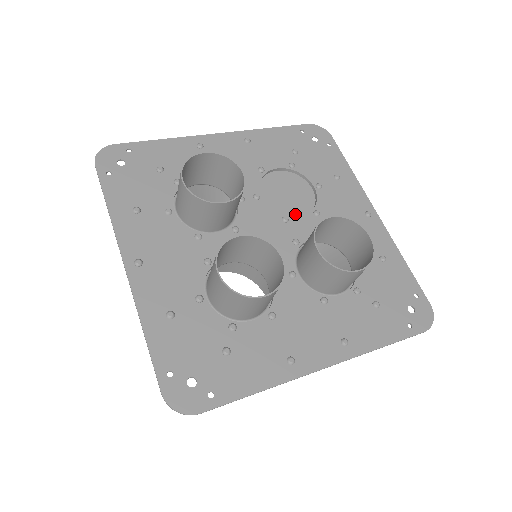
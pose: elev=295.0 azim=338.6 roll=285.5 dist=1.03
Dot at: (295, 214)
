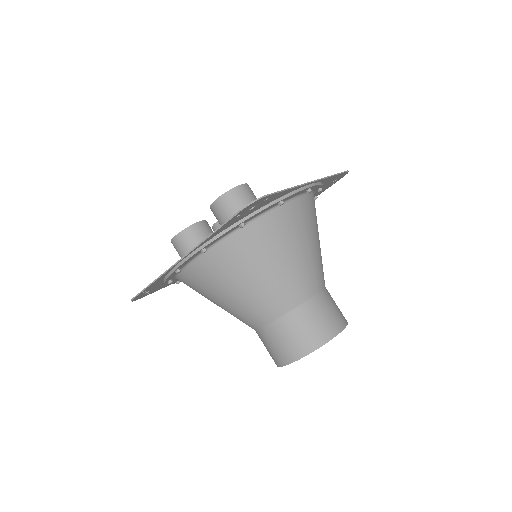
Dot at: occluded
